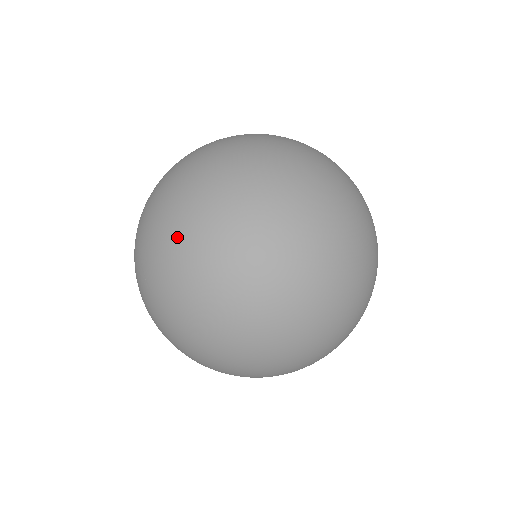
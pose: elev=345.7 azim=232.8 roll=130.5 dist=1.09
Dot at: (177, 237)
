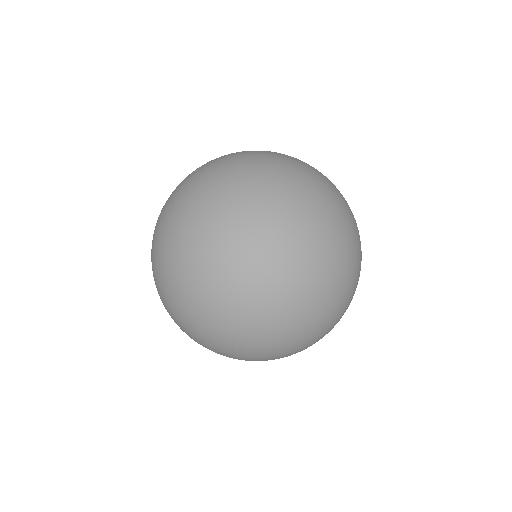
Dot at: (283, 246)
